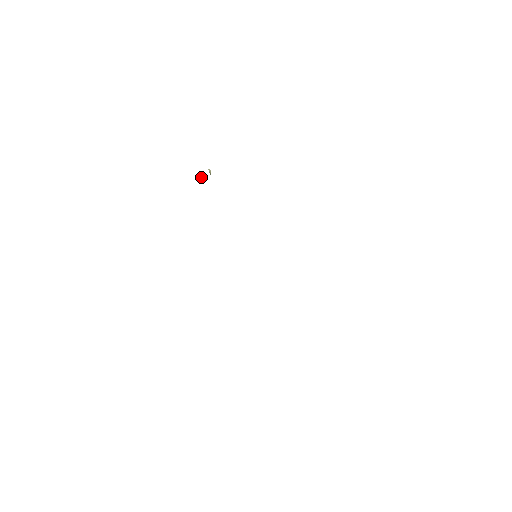
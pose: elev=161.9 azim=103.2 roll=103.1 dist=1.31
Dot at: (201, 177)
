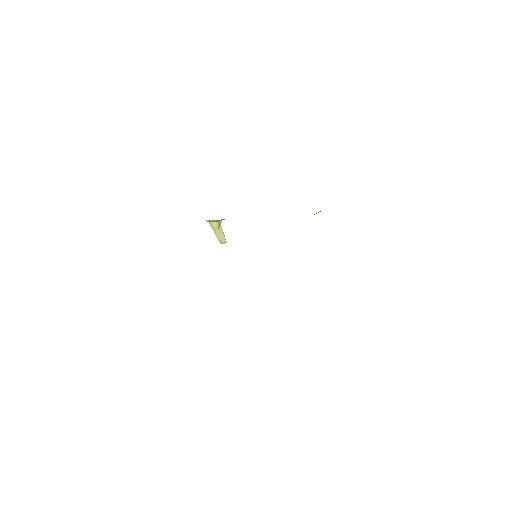
Dot at: (213, 225)
